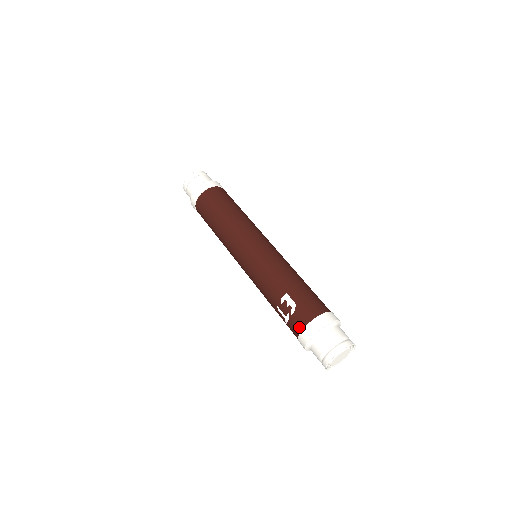
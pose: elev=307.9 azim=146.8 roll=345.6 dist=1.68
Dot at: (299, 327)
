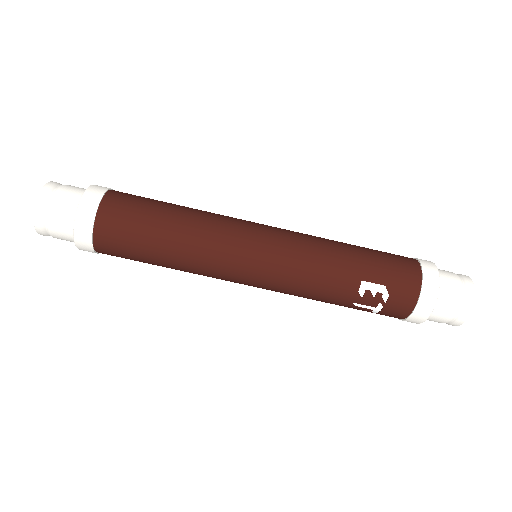
Dot at: (406, 309)
